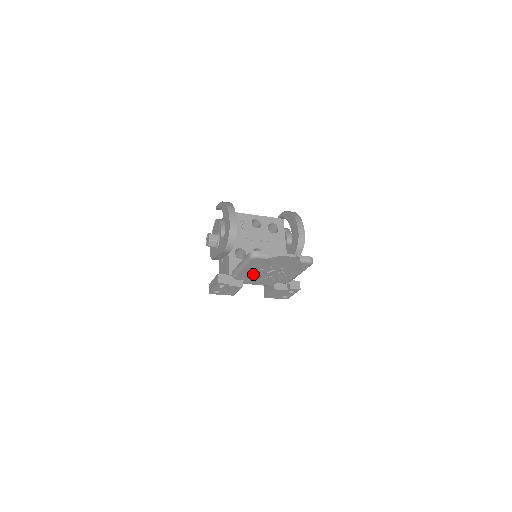
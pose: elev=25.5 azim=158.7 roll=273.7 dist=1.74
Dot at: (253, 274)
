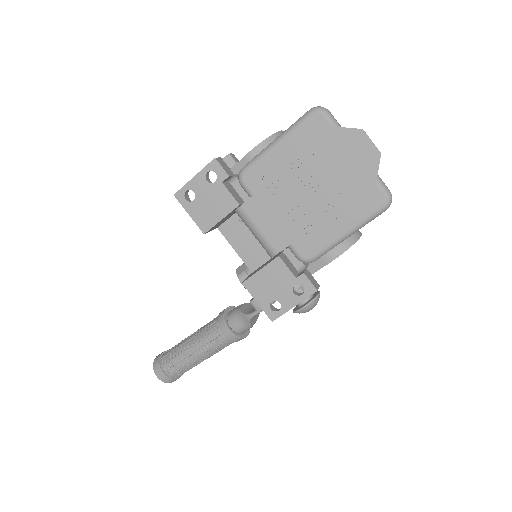
Dot at: (278, 178)
